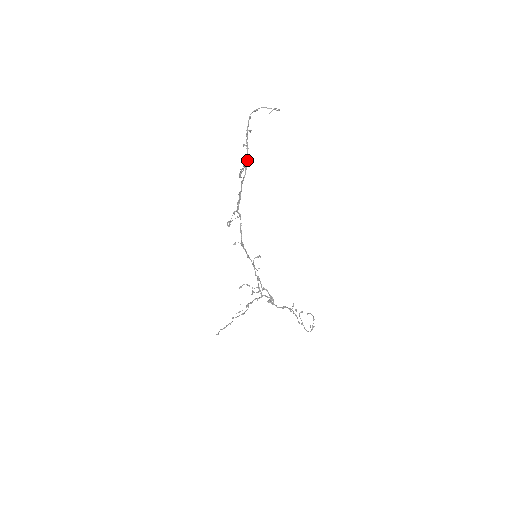
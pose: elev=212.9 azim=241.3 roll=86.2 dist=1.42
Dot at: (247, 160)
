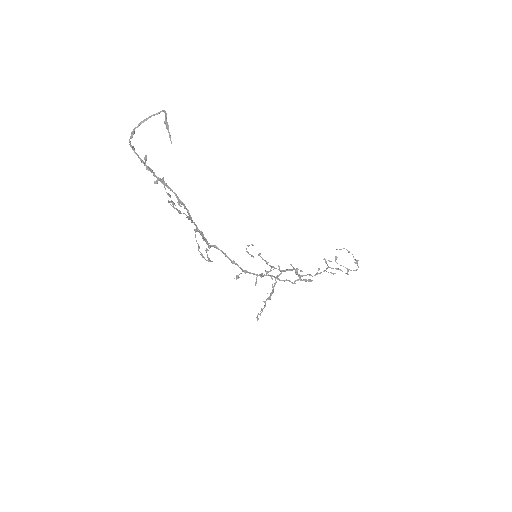
Dot at: (176, 195)
